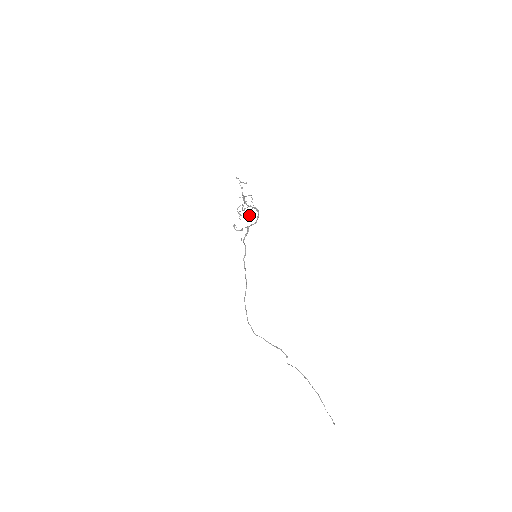
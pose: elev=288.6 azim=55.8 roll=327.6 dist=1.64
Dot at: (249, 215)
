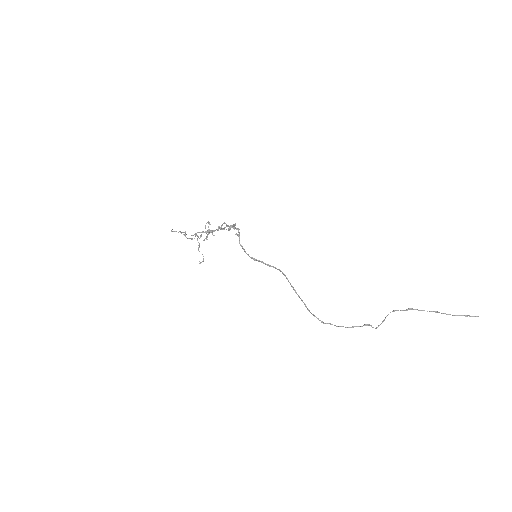
Dot at: (222, 225)
